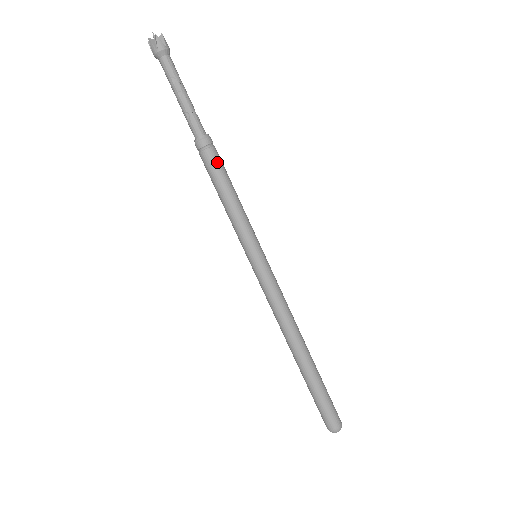
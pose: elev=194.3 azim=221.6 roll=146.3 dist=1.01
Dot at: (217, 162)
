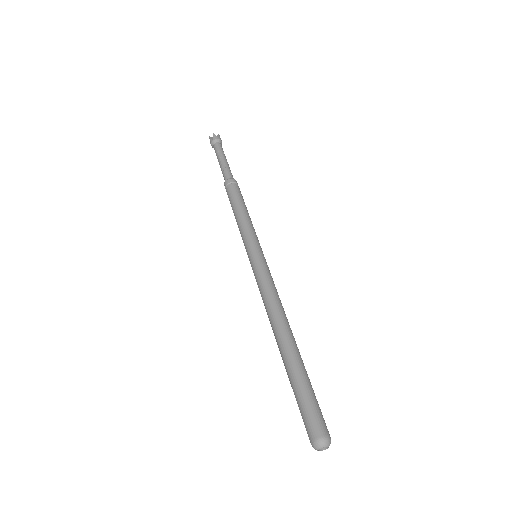
Dot at: (236, 191)
